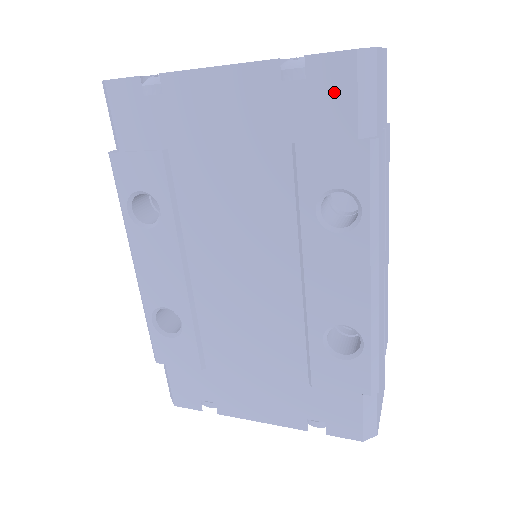
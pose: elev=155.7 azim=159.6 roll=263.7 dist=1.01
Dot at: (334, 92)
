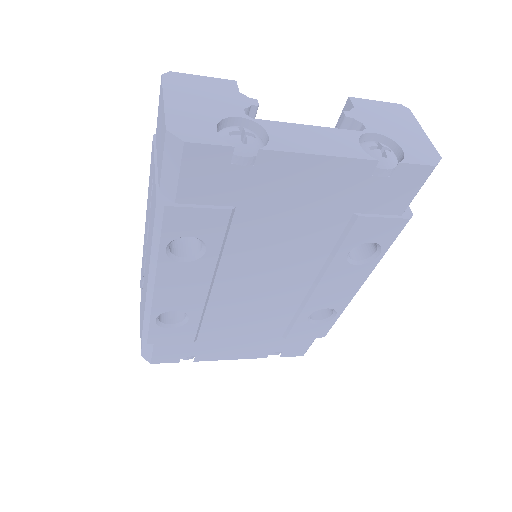
Dot at: (404, 188)
